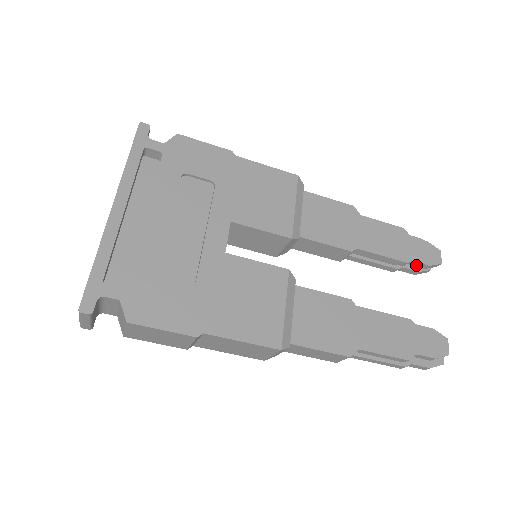
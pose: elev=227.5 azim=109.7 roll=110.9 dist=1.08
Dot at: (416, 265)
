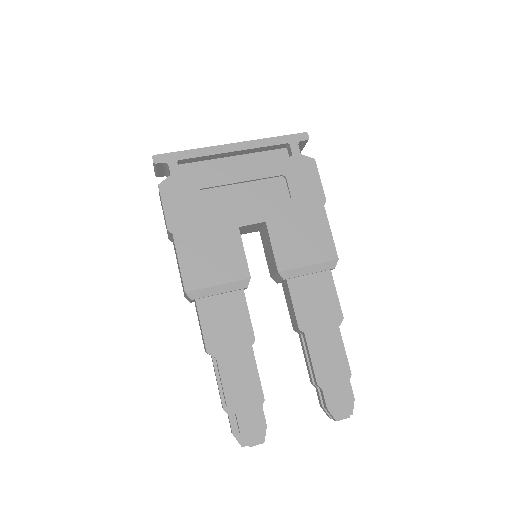
Dot at: (323, 397)
